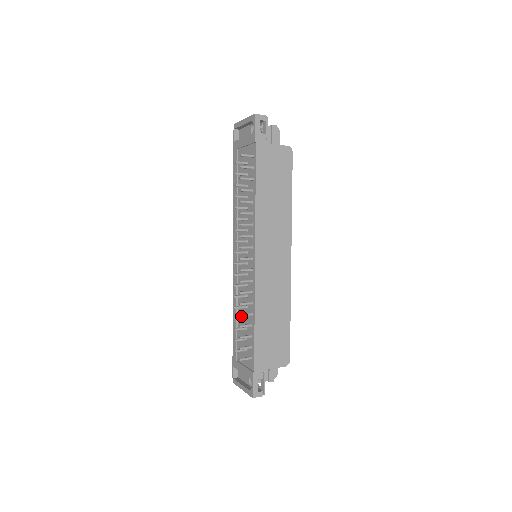
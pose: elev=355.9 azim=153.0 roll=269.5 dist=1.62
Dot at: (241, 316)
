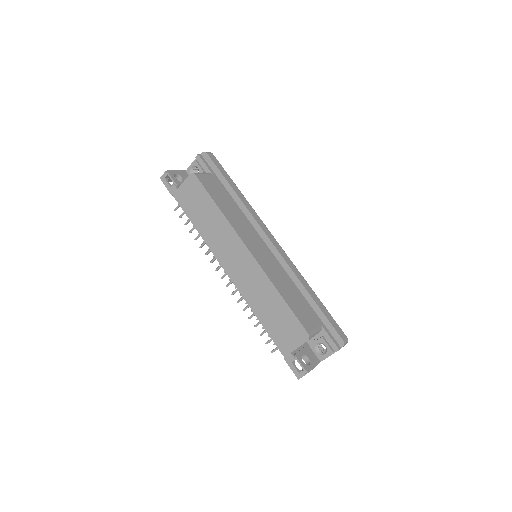
Dot at: (250, 318)
